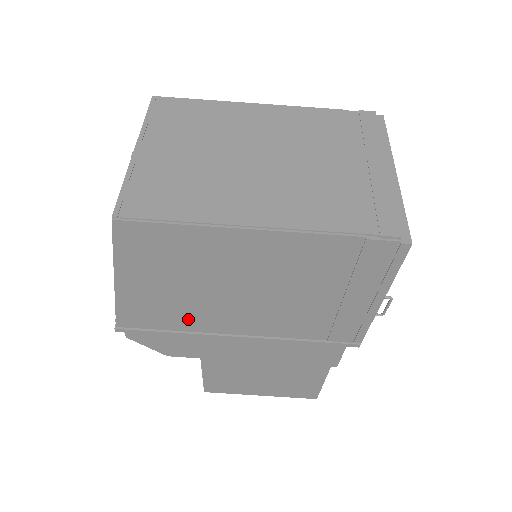
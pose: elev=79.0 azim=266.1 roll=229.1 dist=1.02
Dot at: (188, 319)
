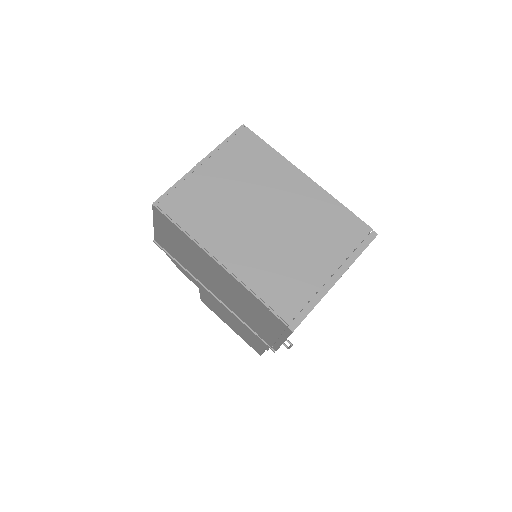
Dot at: (188, 266)
